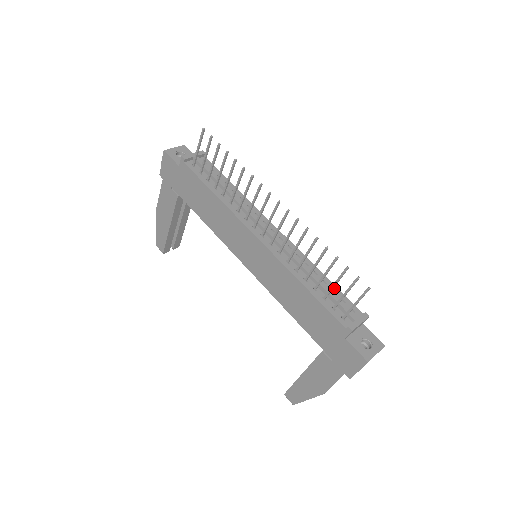
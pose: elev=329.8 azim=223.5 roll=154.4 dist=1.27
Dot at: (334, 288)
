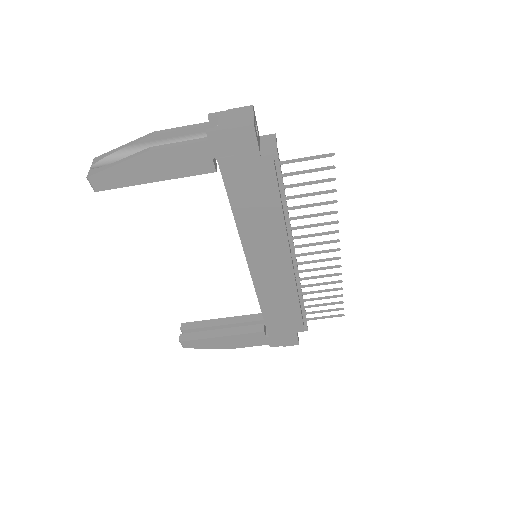
Dot at: occluded
